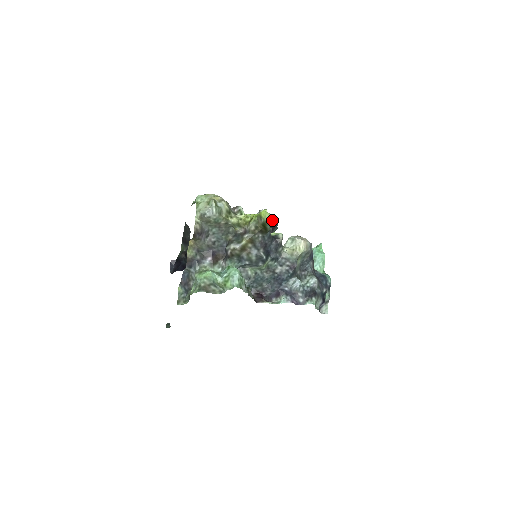
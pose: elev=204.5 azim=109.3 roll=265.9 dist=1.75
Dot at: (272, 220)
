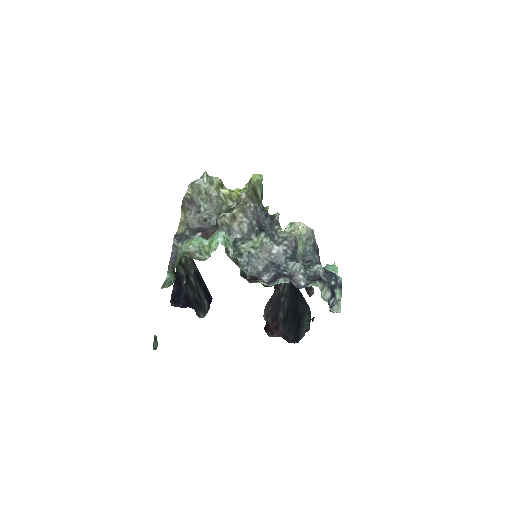
Dot at: occluded
